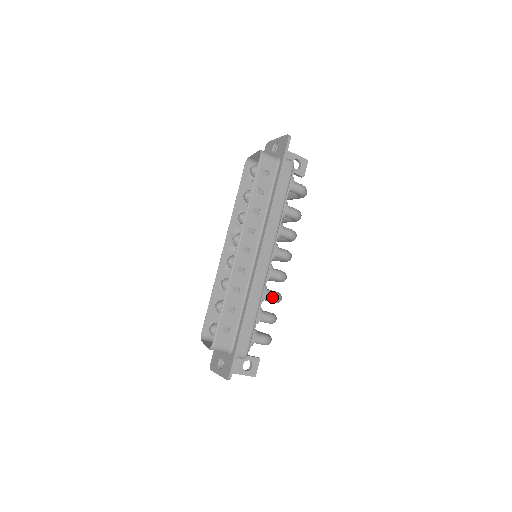
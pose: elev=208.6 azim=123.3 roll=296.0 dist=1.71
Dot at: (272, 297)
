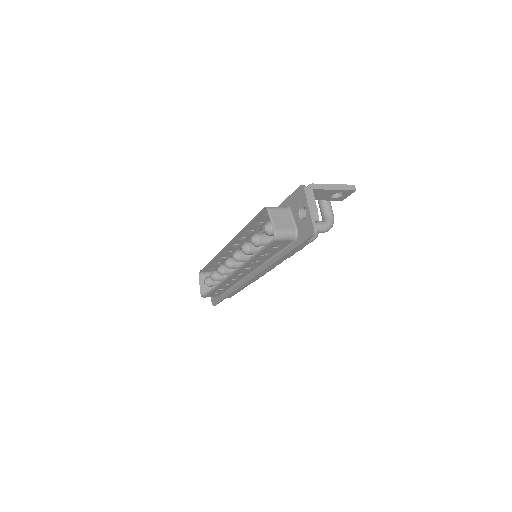
Dot at: occluded
